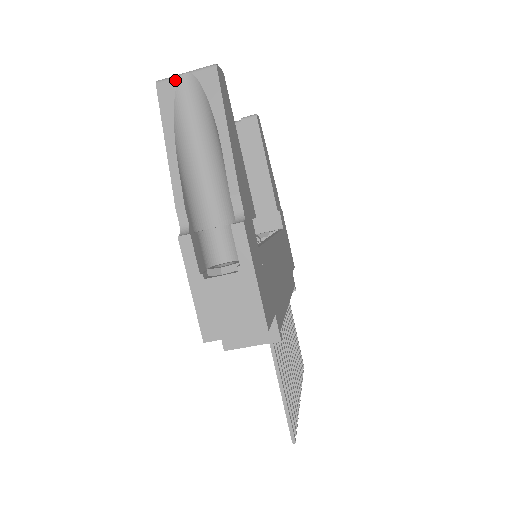
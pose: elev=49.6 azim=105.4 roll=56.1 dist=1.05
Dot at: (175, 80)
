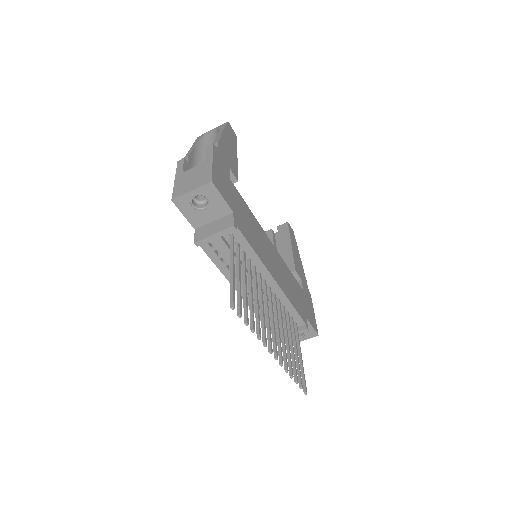
Dot at: (207, 132)
